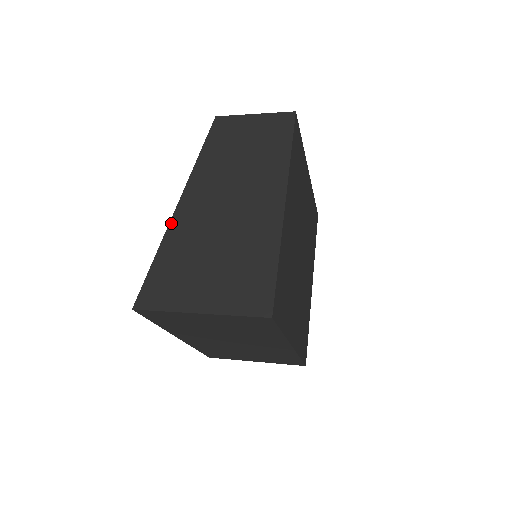
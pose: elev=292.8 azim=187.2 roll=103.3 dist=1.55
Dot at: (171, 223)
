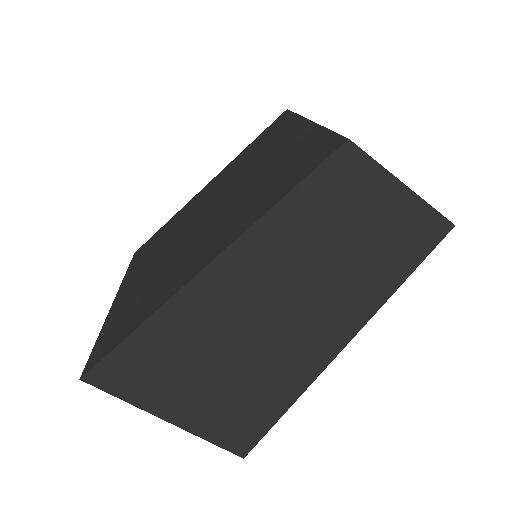
Dot at: (181, 293)
